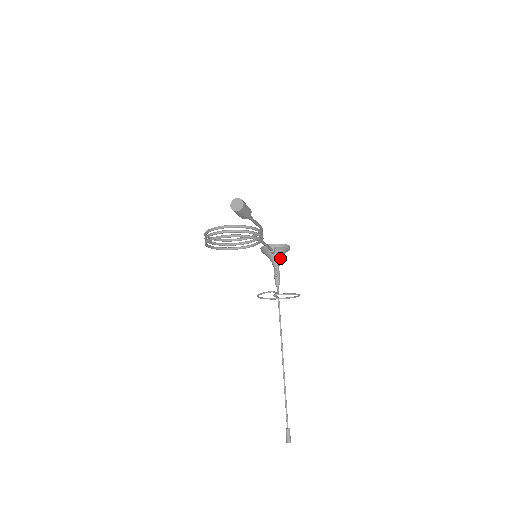
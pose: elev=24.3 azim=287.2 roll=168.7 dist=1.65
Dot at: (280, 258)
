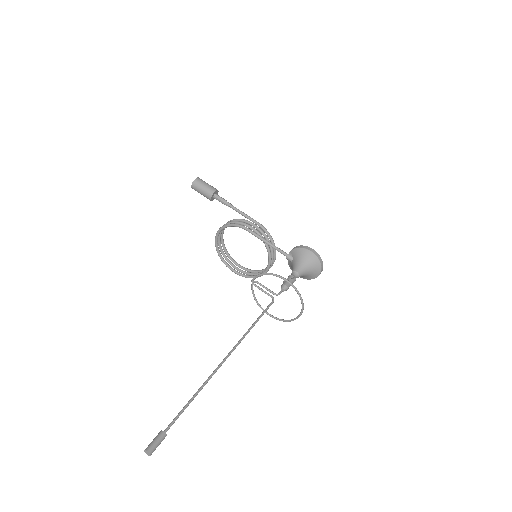
Dot at: (299, 264)
